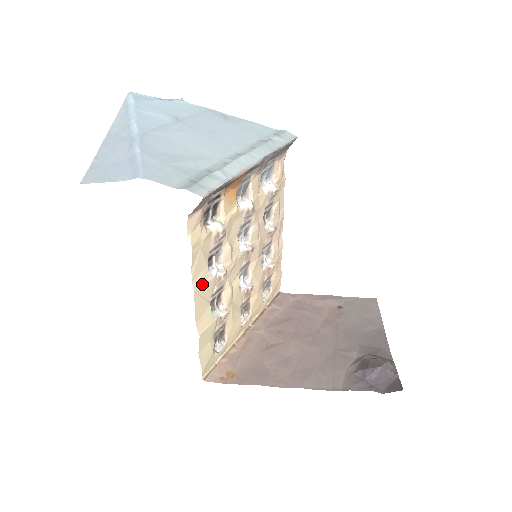
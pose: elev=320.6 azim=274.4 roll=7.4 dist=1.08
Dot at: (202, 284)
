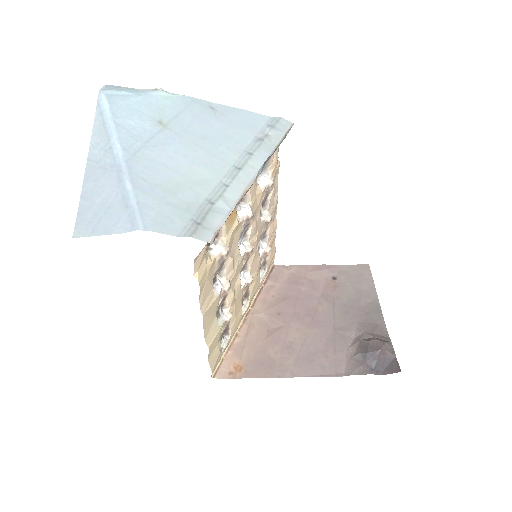
Dot at: (209, 306)
